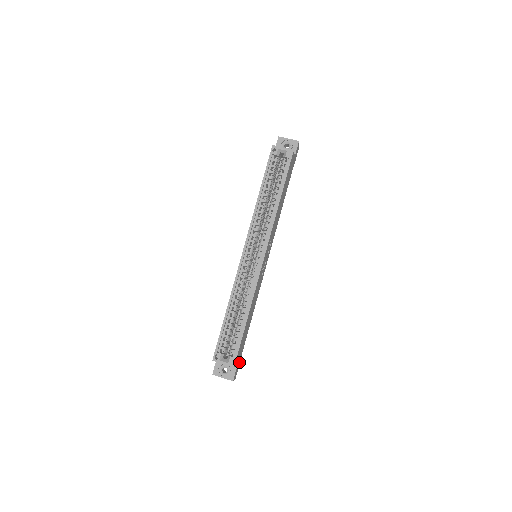
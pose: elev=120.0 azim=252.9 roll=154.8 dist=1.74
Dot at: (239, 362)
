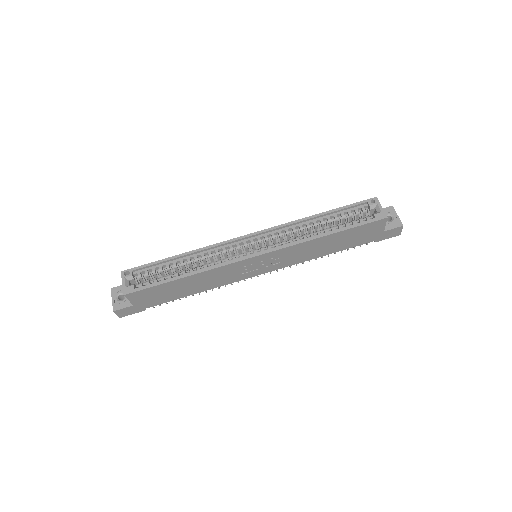
Dot at: (138, 309)
